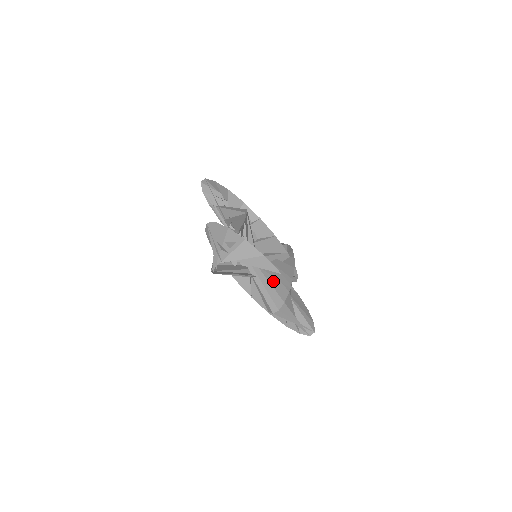
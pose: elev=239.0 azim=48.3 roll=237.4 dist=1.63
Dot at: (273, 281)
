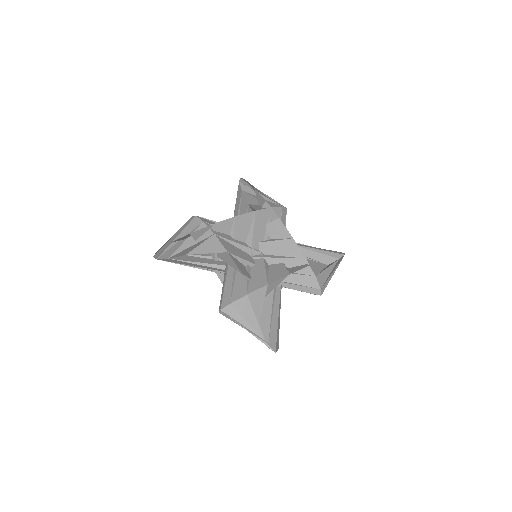
Dot at: (240, 281)
